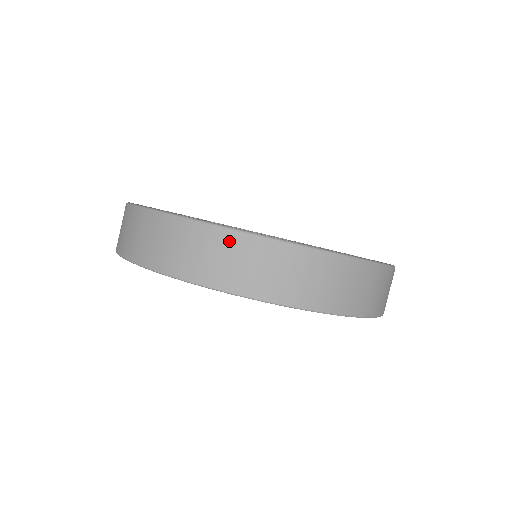
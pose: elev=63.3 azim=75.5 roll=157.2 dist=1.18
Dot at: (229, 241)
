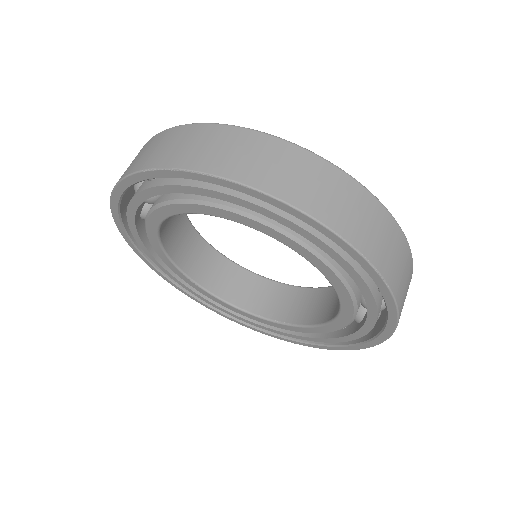
Dot at: (248, 138)
